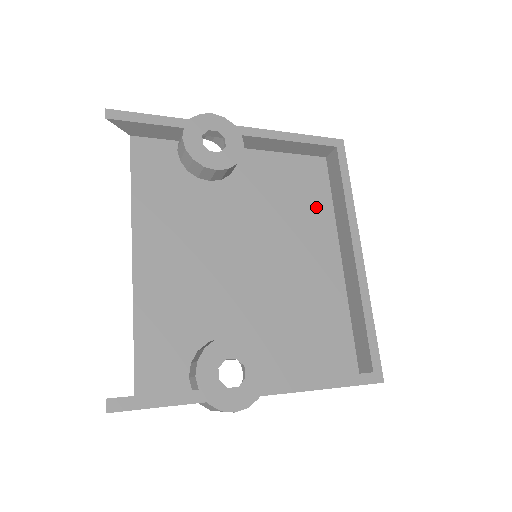
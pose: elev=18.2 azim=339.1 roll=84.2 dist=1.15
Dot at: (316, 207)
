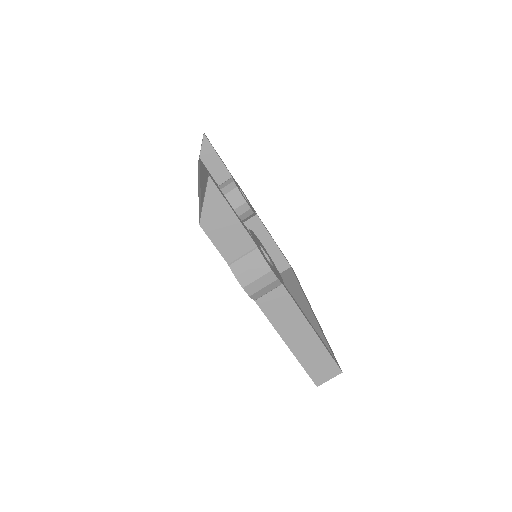
Dot at: occluded
